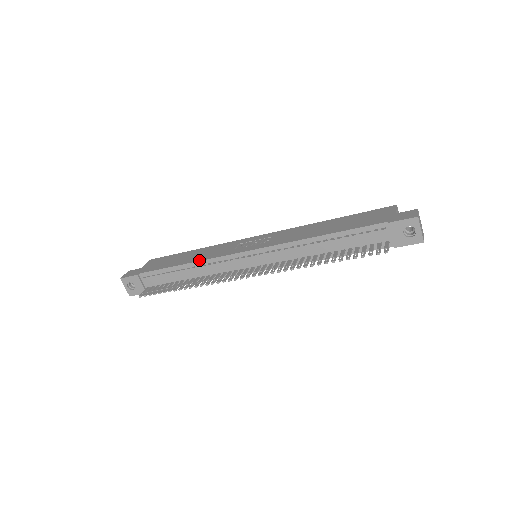
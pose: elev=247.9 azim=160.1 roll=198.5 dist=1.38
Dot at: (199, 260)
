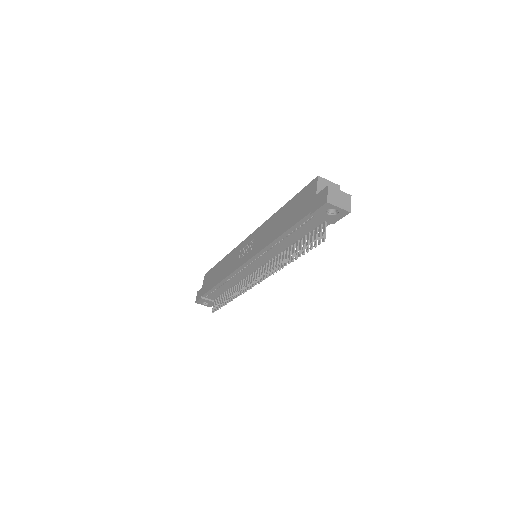
Dot at: (224, 278)
